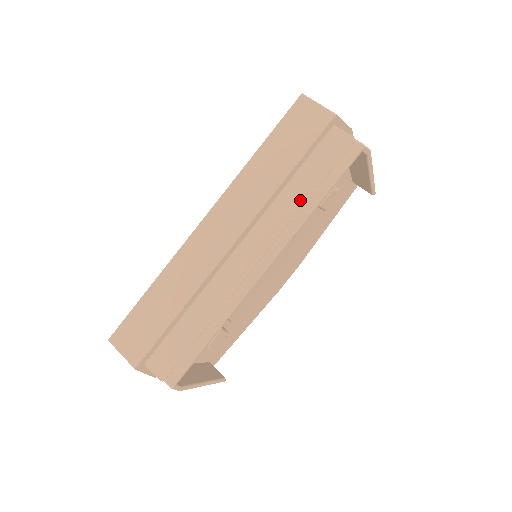
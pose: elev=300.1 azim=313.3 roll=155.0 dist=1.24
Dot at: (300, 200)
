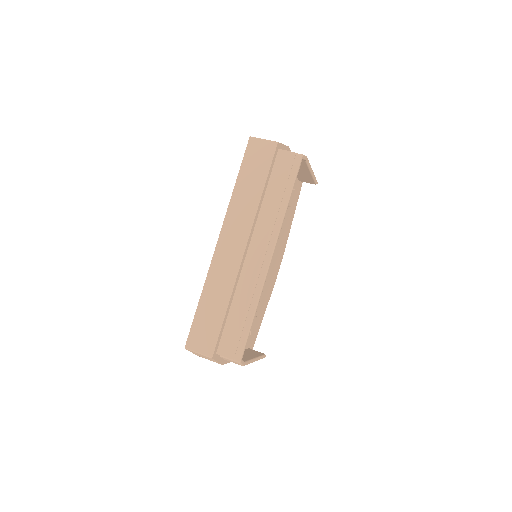
Dot at: (276, 205)
